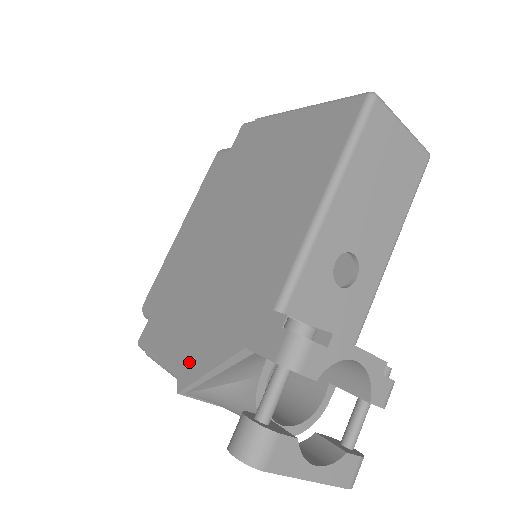
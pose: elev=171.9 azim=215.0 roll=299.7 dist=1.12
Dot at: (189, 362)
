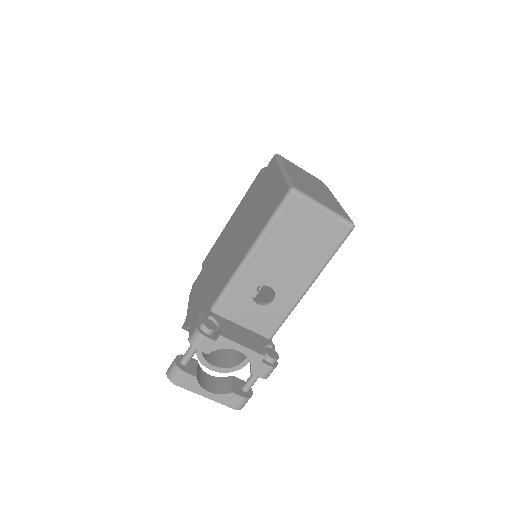
Dot at: (190, 314)
